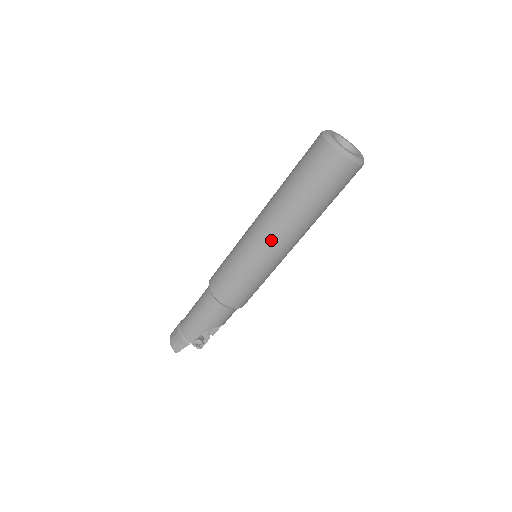
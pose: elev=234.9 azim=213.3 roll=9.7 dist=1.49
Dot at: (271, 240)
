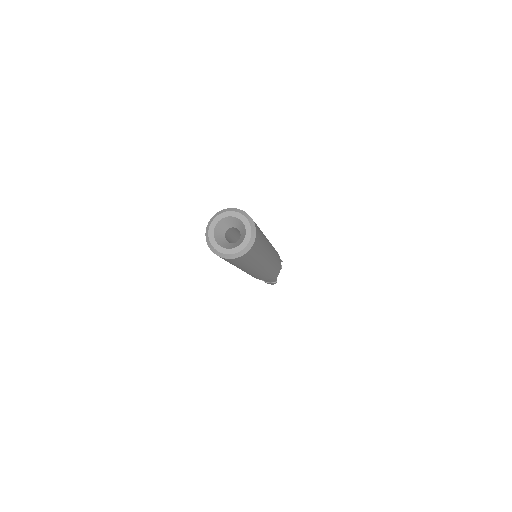
Dot at: (257, 271)
